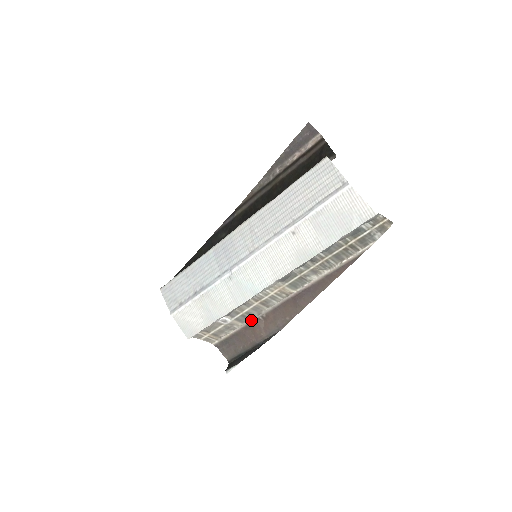
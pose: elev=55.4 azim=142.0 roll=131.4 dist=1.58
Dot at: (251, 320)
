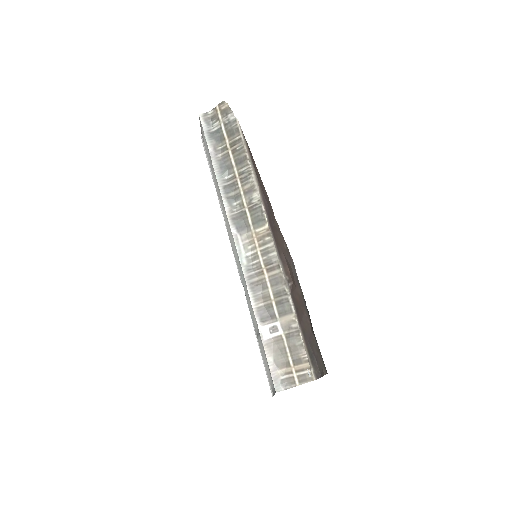
Dot at: (291, 299)
